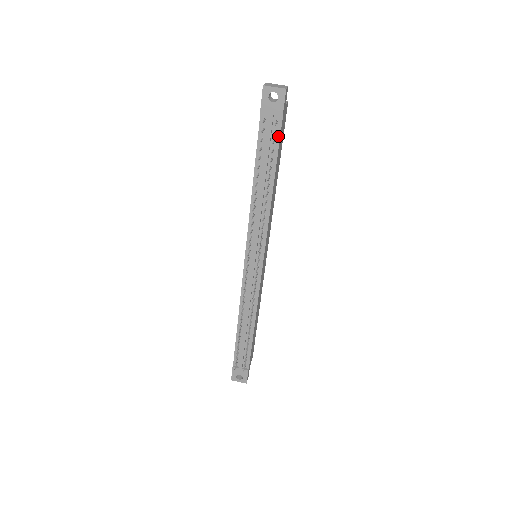
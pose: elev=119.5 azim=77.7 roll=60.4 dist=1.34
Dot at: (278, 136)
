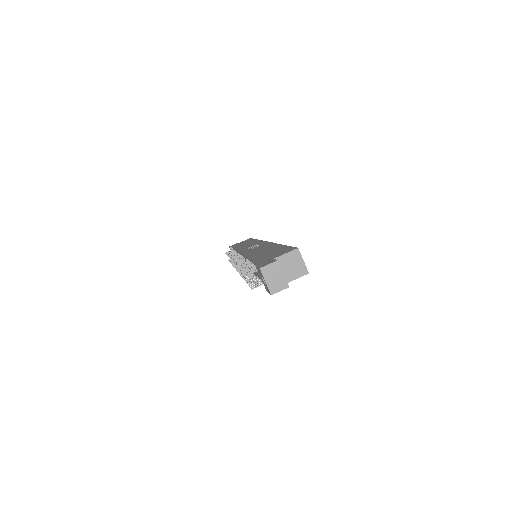
Dot at: occluded
